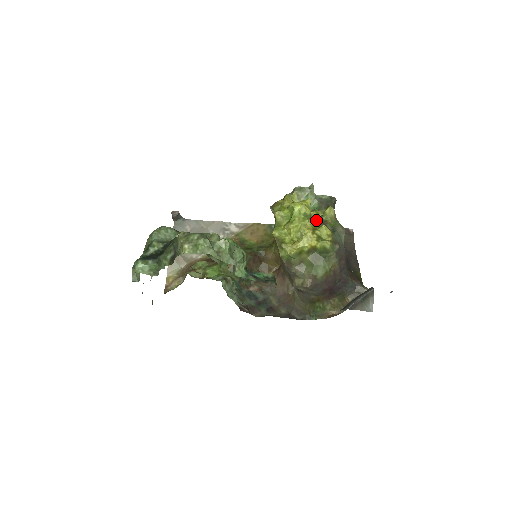
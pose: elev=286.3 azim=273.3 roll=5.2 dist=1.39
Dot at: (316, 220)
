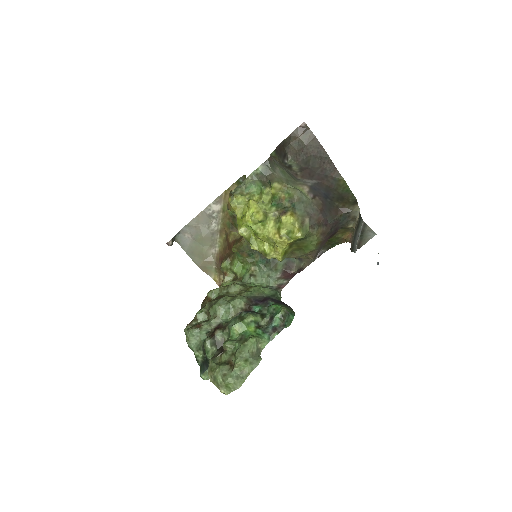
Dot at: (272, 211)
